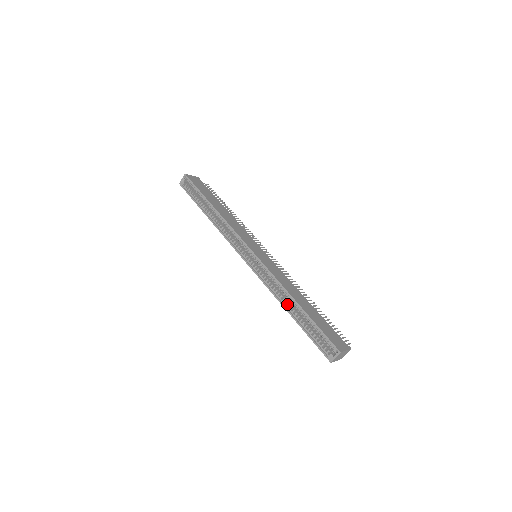
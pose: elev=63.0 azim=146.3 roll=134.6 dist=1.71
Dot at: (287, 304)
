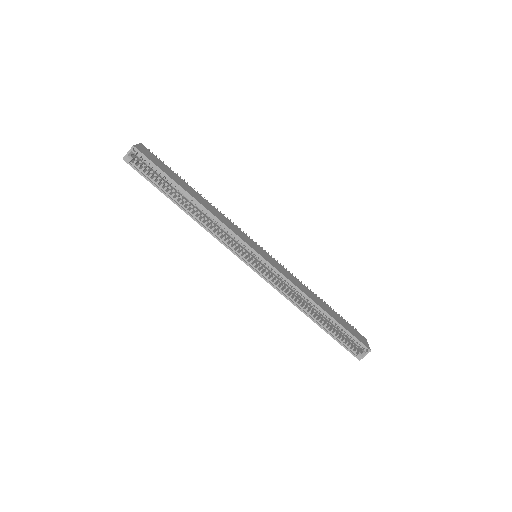
Dot at: (306, 309)
